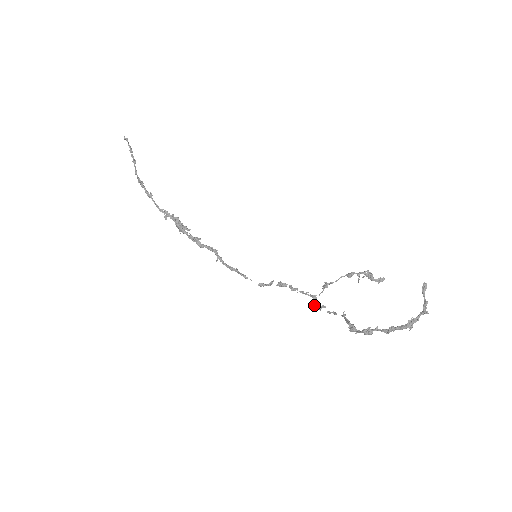
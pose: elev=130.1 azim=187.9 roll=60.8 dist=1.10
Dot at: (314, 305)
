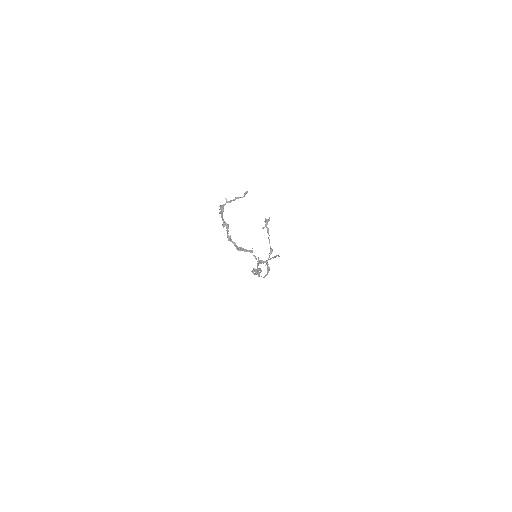
Dot at: (259, 263)
